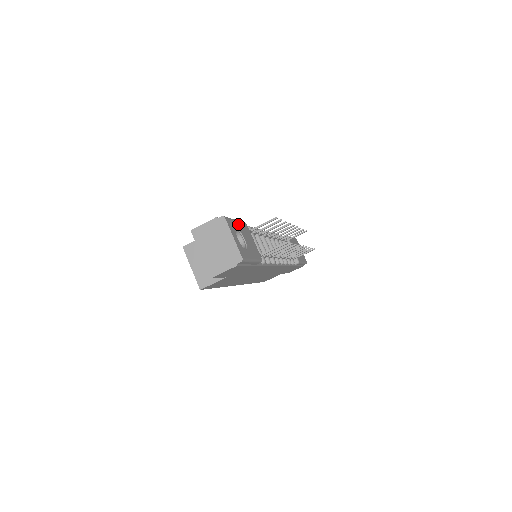
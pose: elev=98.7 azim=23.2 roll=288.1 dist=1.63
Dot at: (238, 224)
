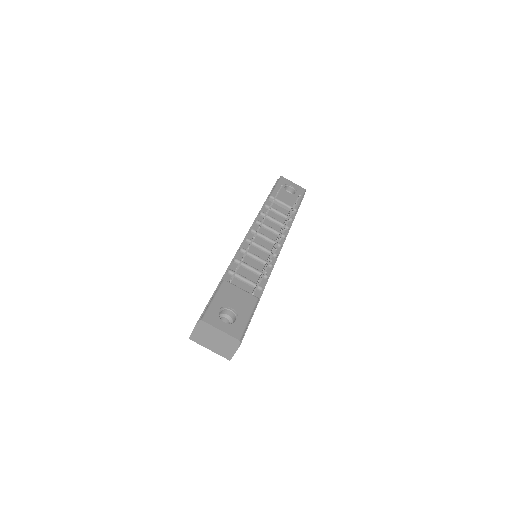
Dot at: (217, 300)
